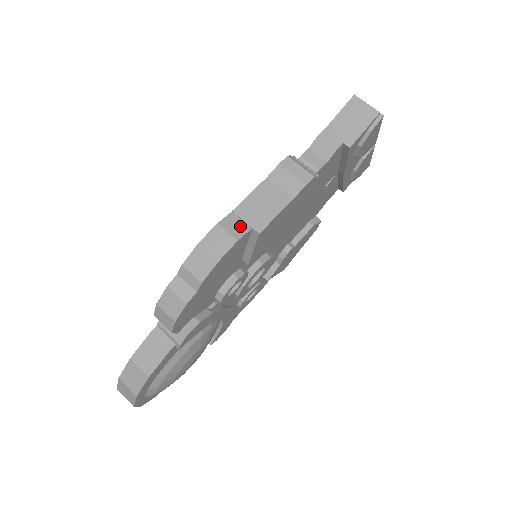
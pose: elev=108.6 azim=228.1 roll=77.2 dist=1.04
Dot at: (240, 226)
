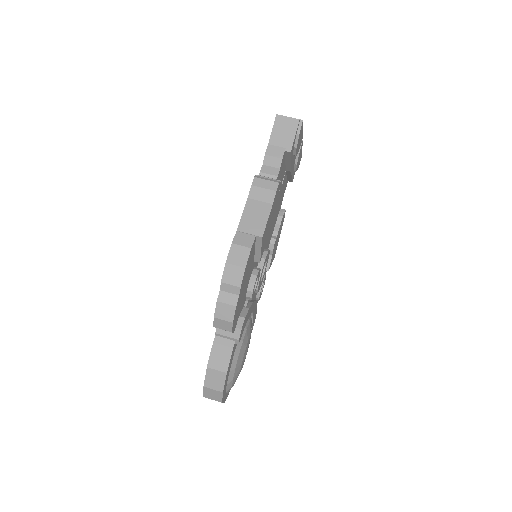
Dot at: (247, 238)
